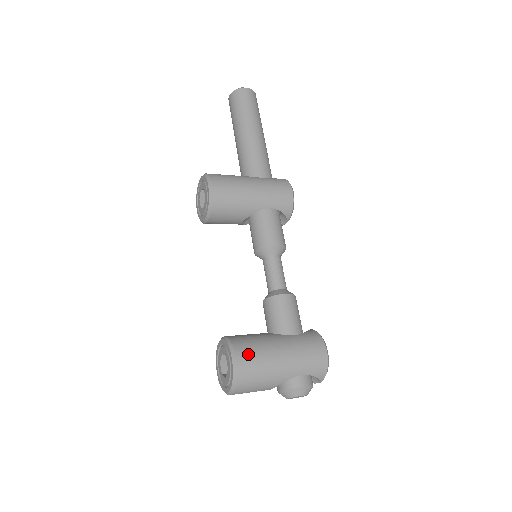
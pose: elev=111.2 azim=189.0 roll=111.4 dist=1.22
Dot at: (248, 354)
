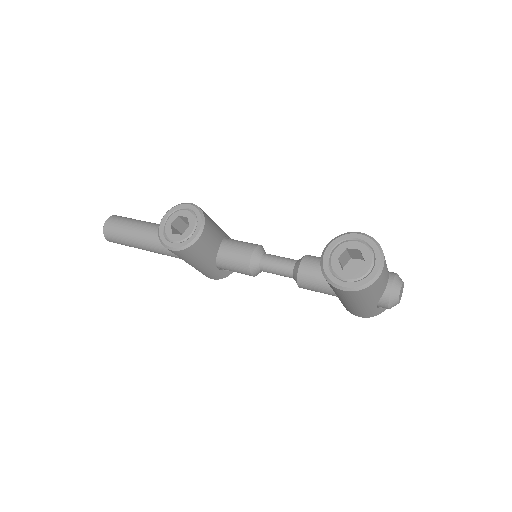
Dot at: occluded
